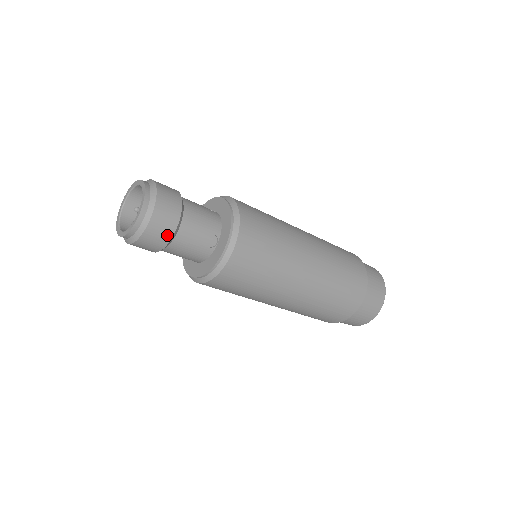
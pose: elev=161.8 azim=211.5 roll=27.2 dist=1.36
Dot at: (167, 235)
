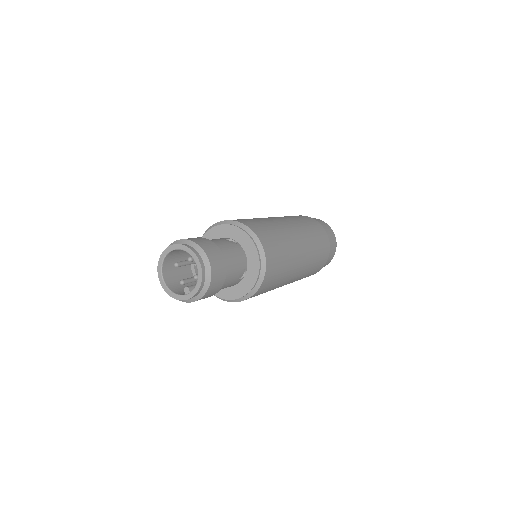
Dot at: (217, 290)
